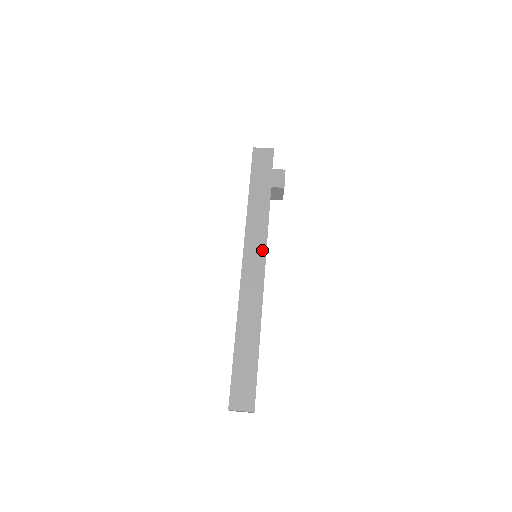
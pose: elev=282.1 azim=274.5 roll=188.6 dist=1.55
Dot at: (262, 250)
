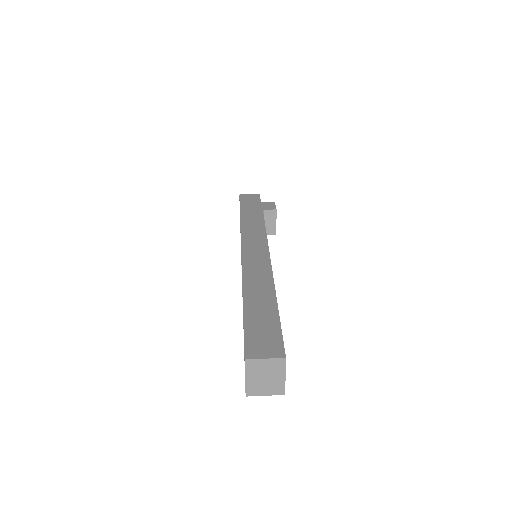
Dot at: (262, 240)
